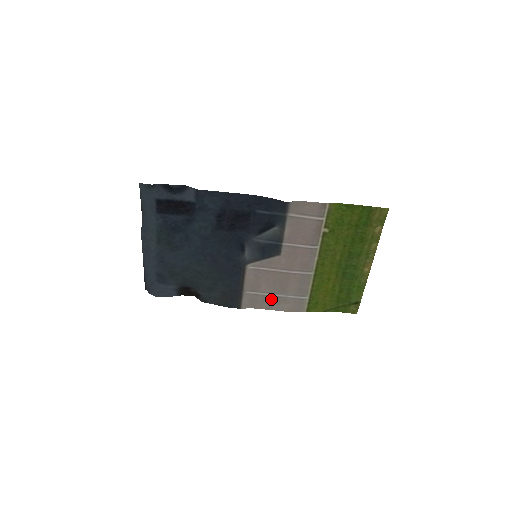
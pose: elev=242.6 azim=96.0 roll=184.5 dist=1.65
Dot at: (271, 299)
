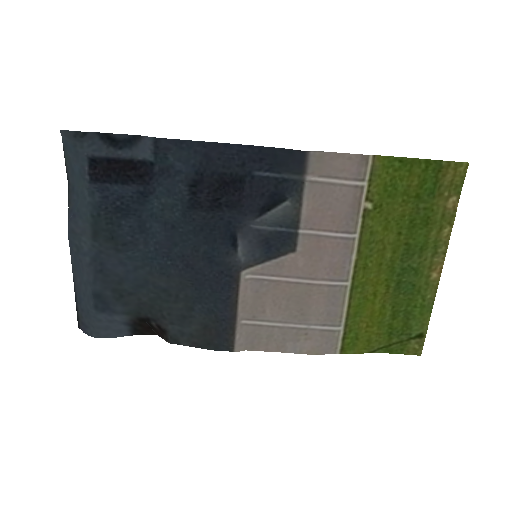
Dot at: (283, 333)
